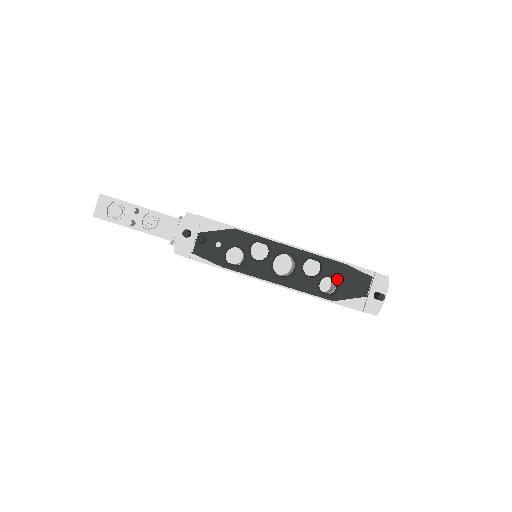
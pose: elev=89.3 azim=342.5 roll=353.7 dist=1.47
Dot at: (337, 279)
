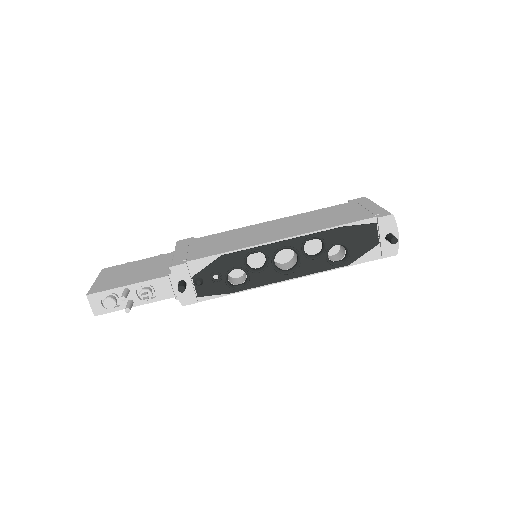
Dot at: (342, 245)
